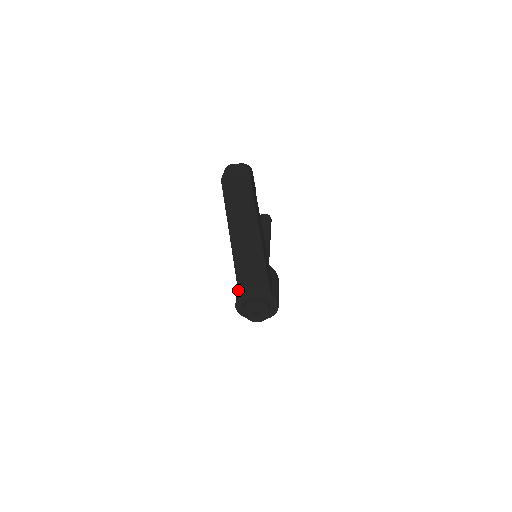
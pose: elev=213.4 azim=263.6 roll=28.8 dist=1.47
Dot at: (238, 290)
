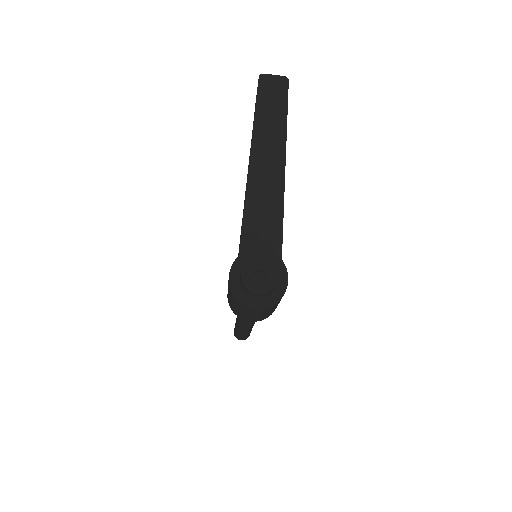
Dot at: (240, 242)
